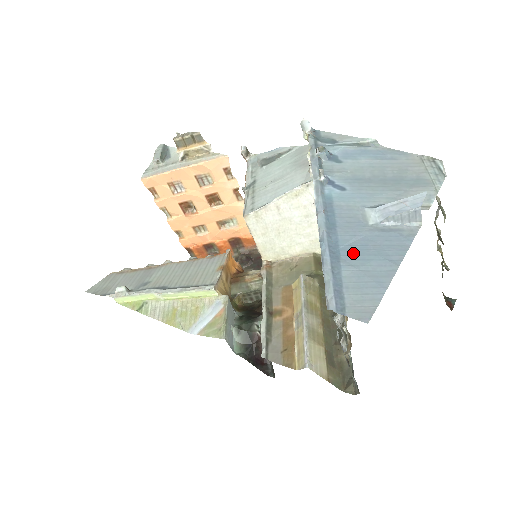
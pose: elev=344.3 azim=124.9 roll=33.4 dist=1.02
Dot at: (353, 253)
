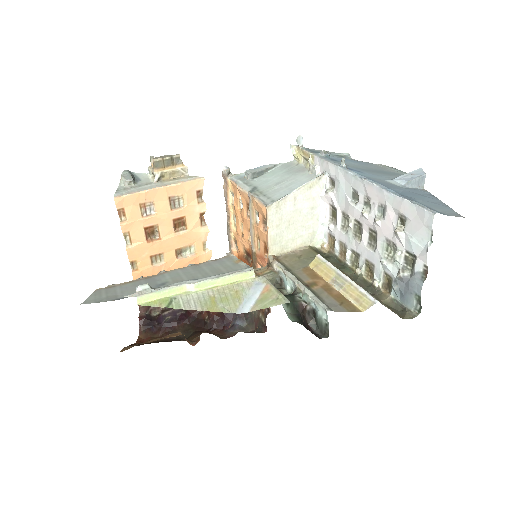
Dot at: (410, 195)
